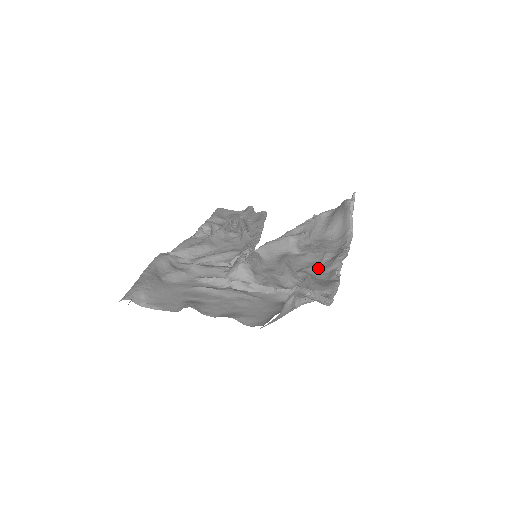
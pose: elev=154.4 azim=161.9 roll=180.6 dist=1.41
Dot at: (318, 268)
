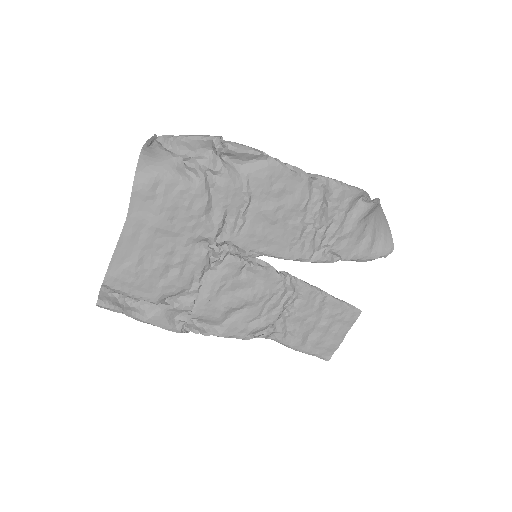
Dot at: (283, 191)
